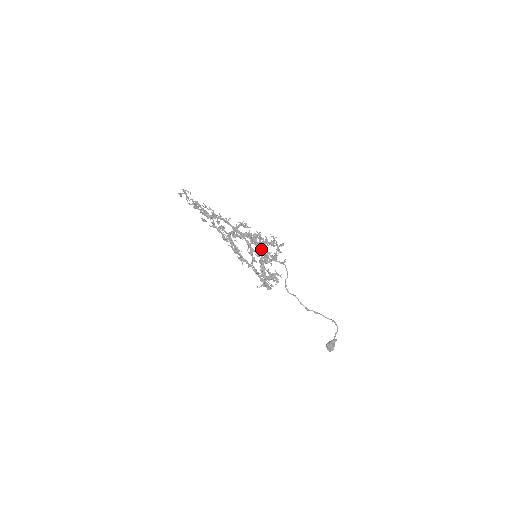
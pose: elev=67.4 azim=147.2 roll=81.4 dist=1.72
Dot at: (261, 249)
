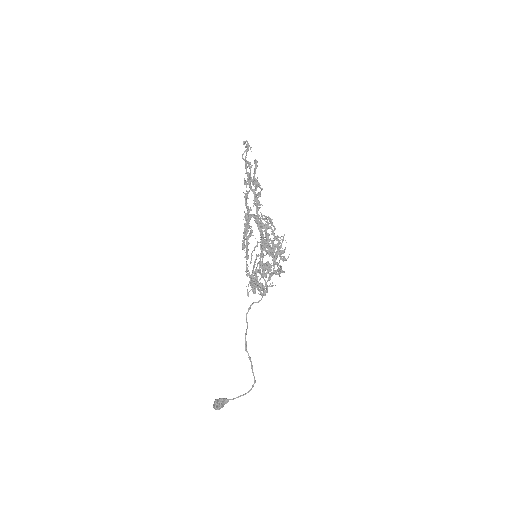
Dot at: (281, 252)
